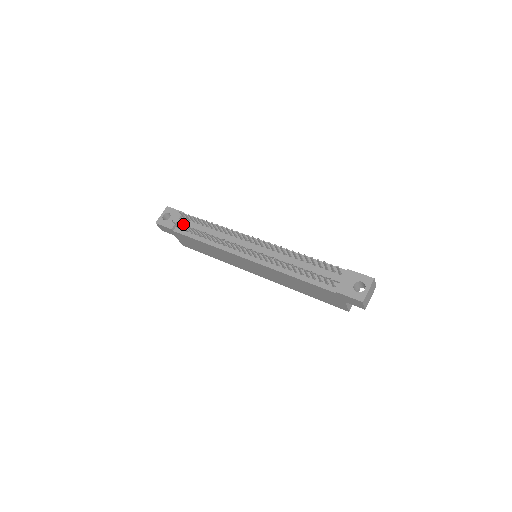
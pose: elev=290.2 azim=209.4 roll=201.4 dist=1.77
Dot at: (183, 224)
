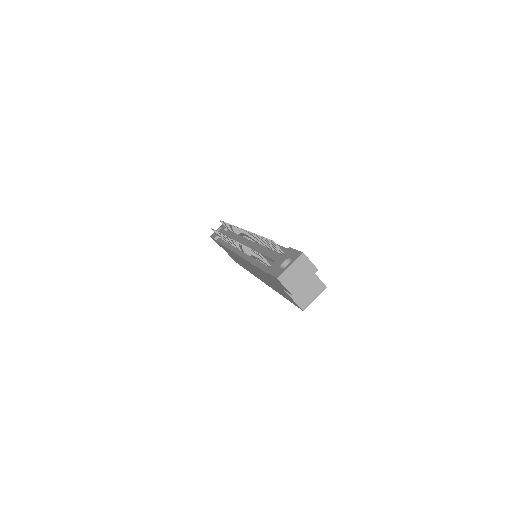
Dot at: (222, 233)
